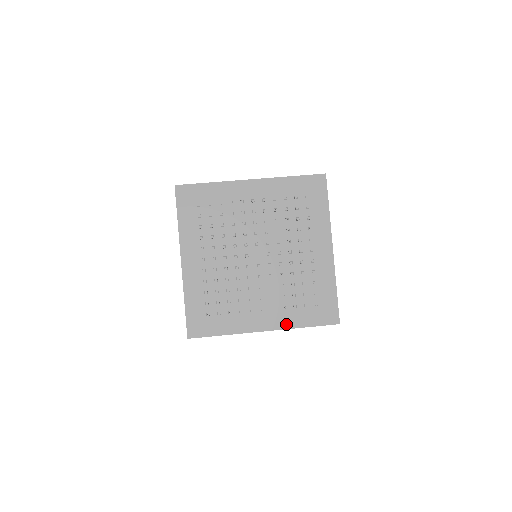
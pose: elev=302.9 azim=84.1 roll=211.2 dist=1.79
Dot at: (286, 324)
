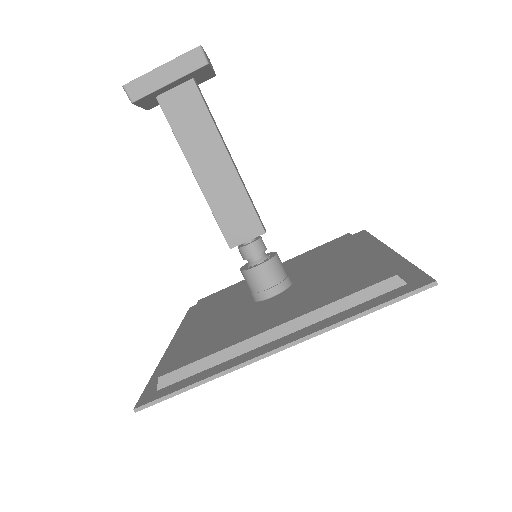
Dot at: occluded
